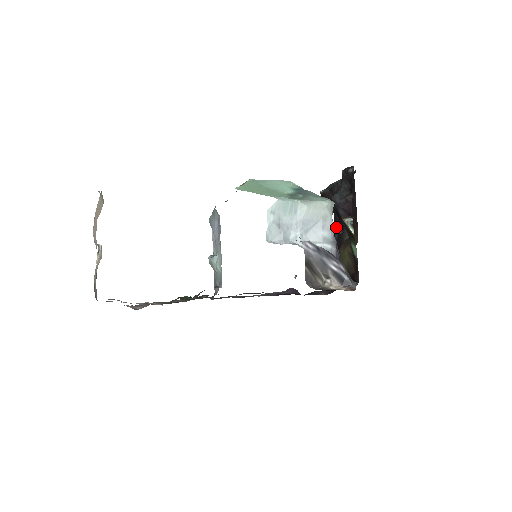
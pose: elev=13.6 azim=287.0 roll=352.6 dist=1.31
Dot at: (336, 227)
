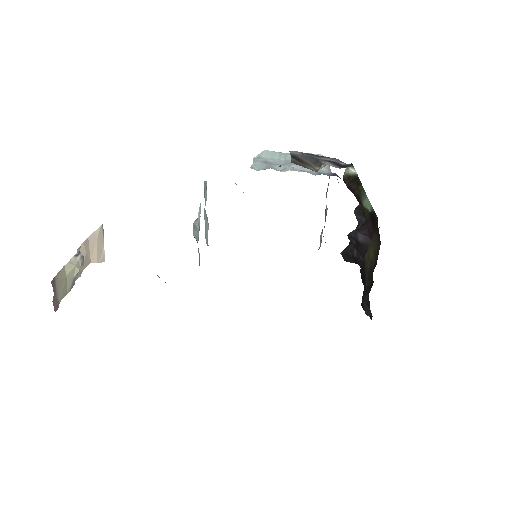
Dot at: occluded
